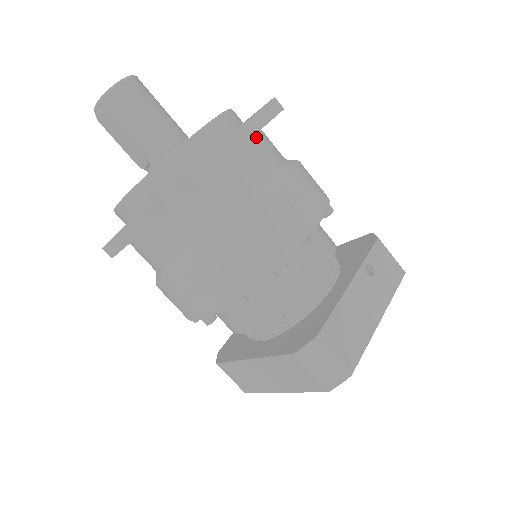
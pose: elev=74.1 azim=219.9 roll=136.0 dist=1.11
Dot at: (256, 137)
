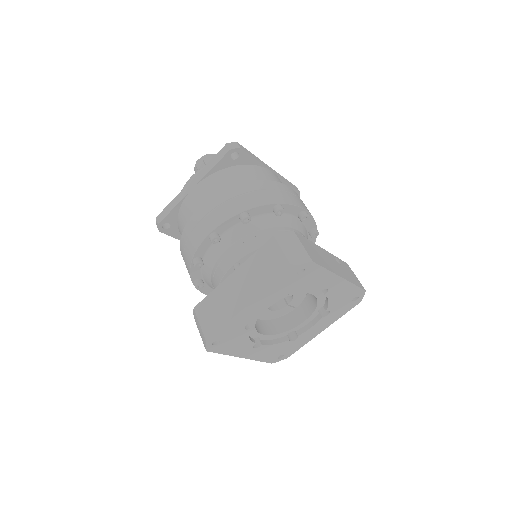
Dot at: occluded
